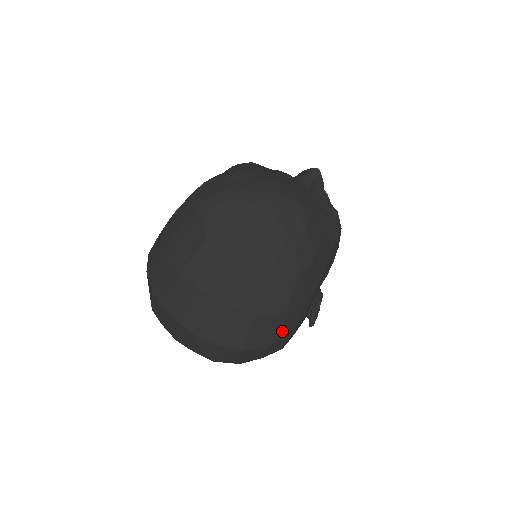
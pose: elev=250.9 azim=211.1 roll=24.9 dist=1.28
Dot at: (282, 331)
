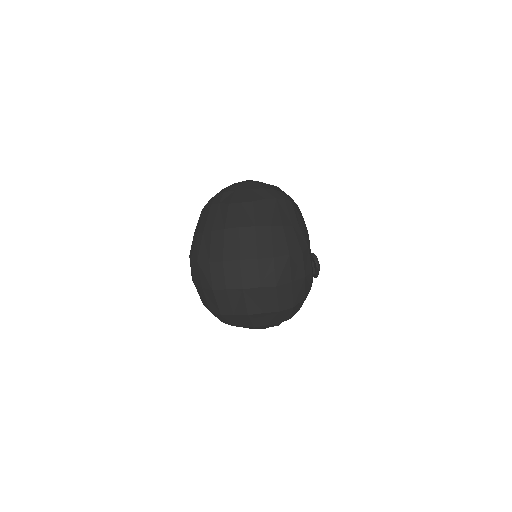
Dot at: (304, 242)
